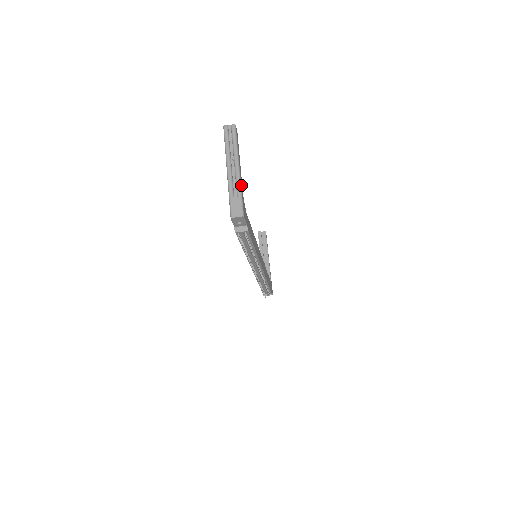
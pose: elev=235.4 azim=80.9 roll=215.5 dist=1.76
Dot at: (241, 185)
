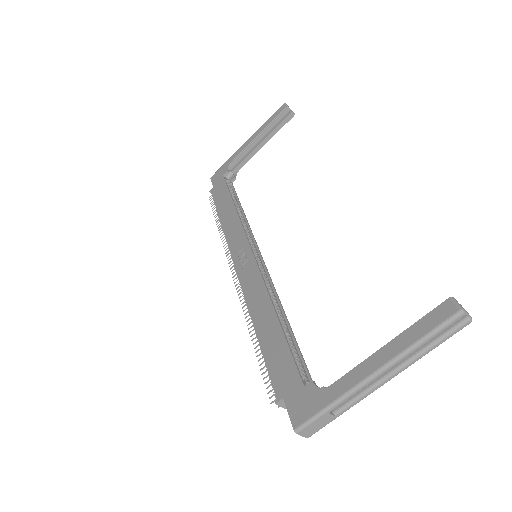
Dot at: (357, 398)
